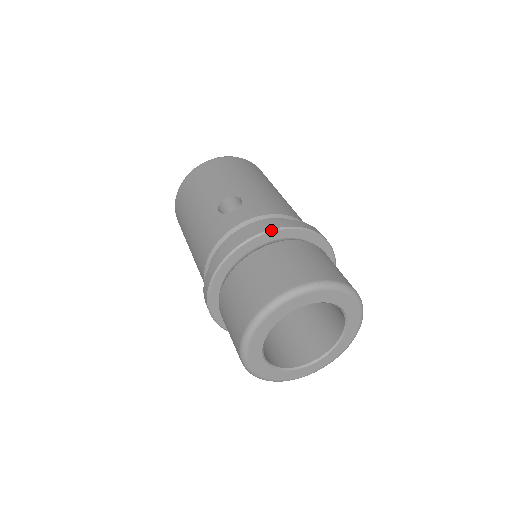
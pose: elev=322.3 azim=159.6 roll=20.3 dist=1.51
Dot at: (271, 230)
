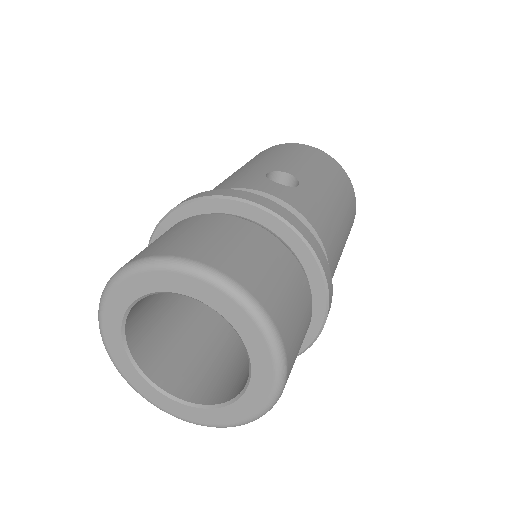
Dot at: (281, 218)
